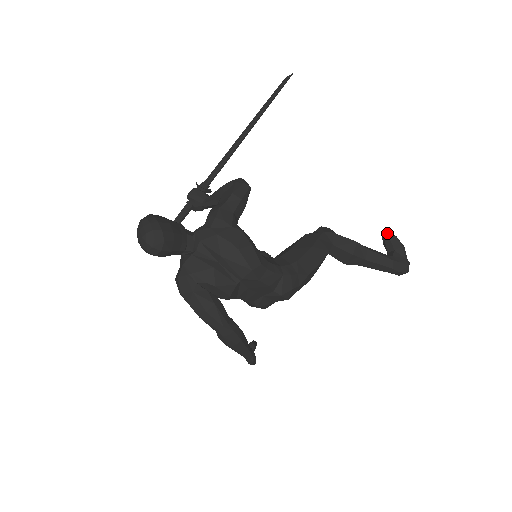
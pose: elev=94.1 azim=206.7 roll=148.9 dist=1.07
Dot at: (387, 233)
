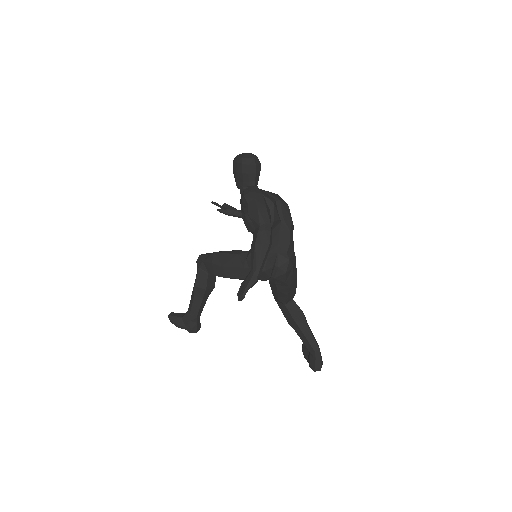
Dot at: occluded
